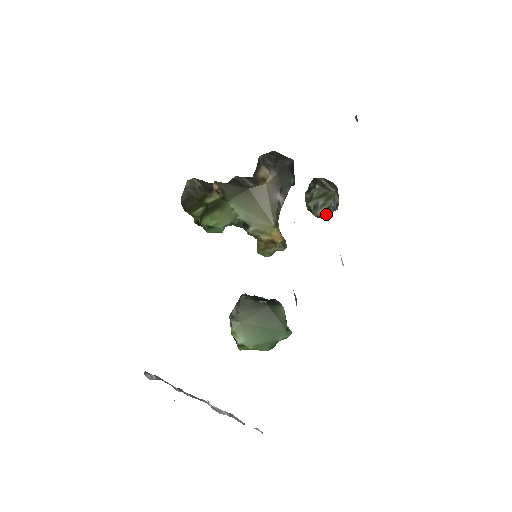
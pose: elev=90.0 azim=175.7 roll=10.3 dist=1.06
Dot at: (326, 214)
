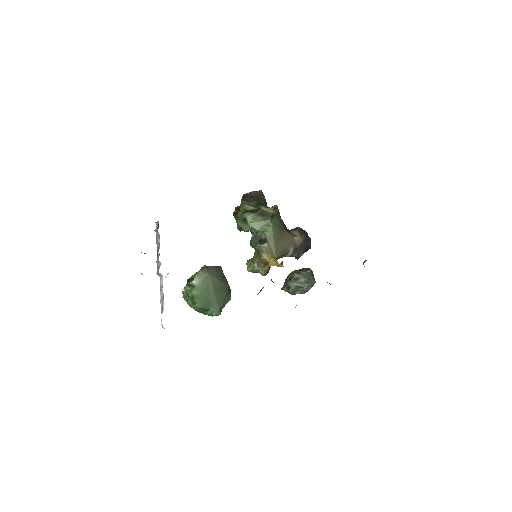
Dot at: (294, 290)
